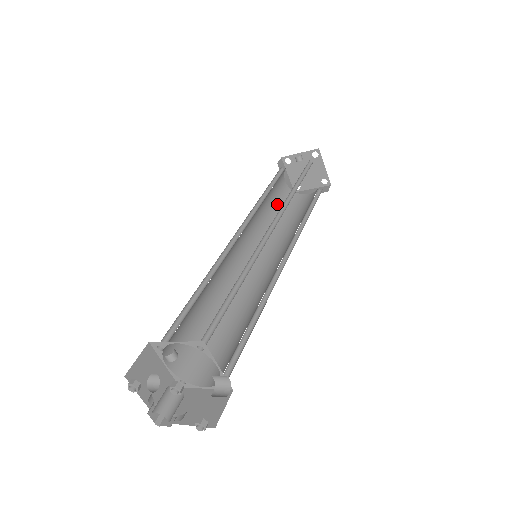
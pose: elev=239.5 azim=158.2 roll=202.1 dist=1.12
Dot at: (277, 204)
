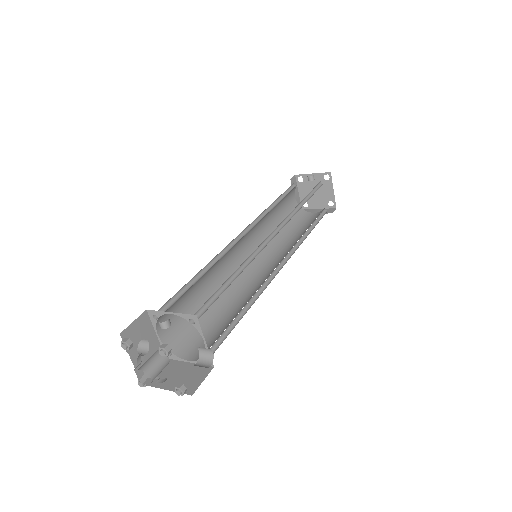
Dot at: (284, 216)
